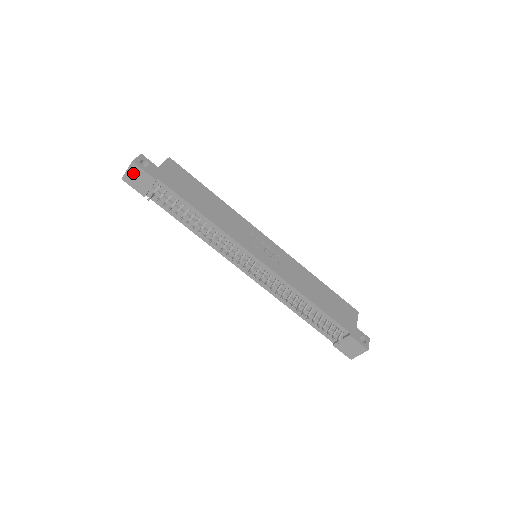
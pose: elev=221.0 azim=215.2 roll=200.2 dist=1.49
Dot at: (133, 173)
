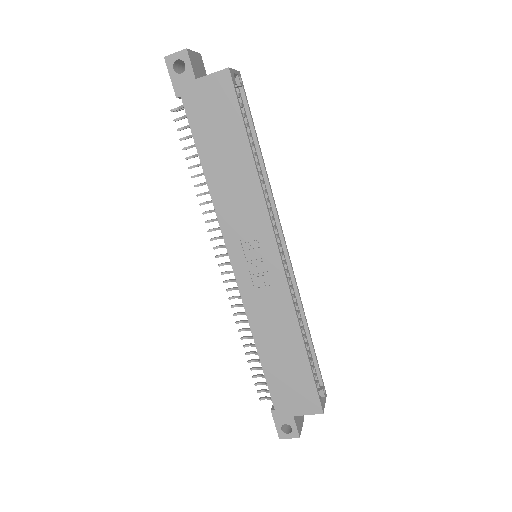
Dot at: occluded
